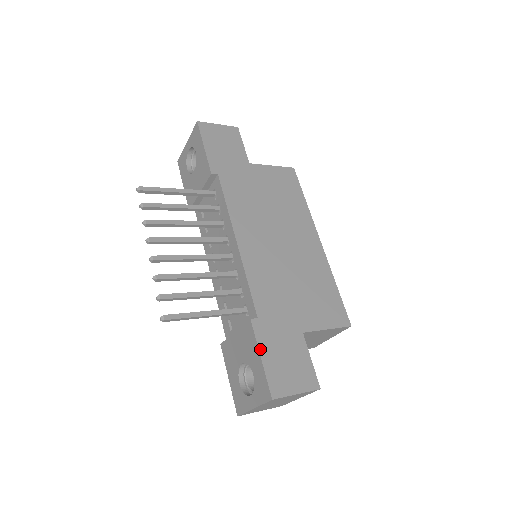
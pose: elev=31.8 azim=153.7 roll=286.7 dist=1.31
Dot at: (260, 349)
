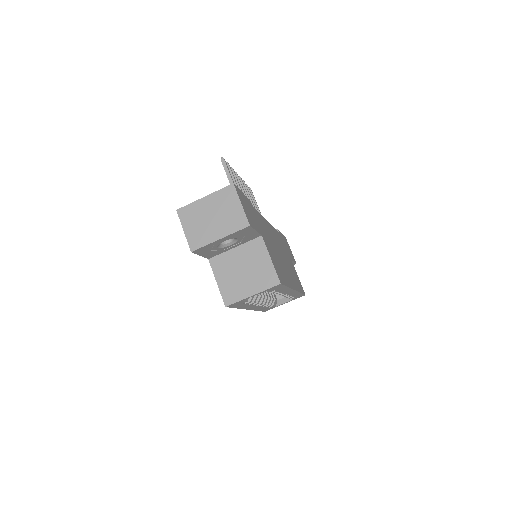
Dot at: (245, 196)
